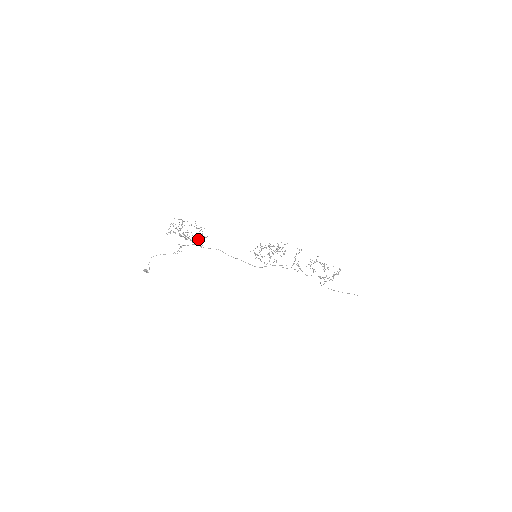
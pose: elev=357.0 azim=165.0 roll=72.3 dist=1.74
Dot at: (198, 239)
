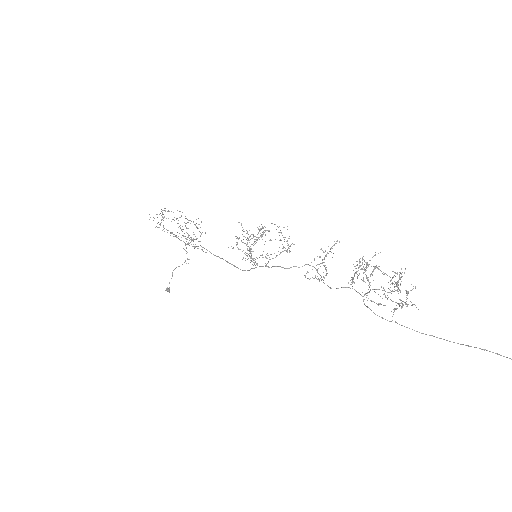
Dot at: (196, 238)
